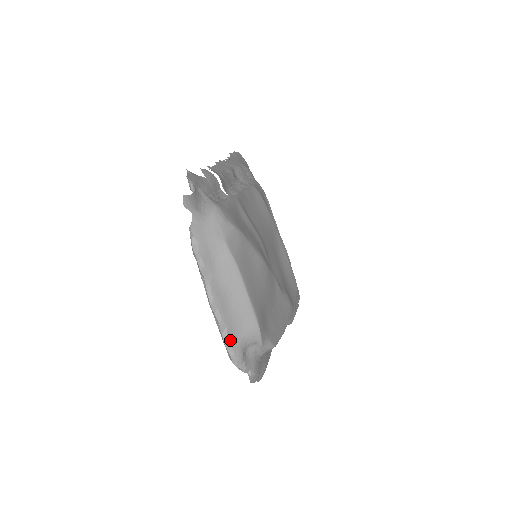
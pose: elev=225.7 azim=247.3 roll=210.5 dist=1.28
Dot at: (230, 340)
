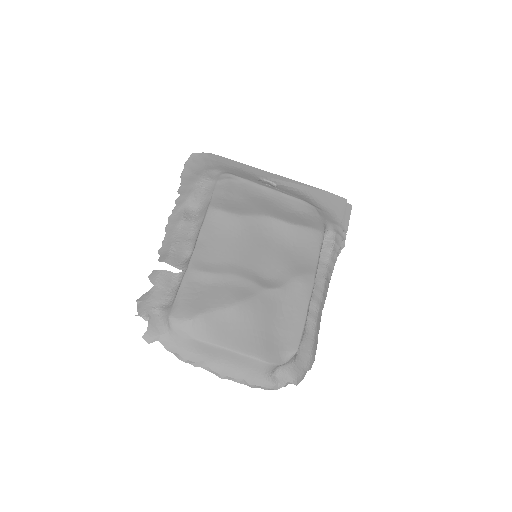
Dot at: (254, 384)
